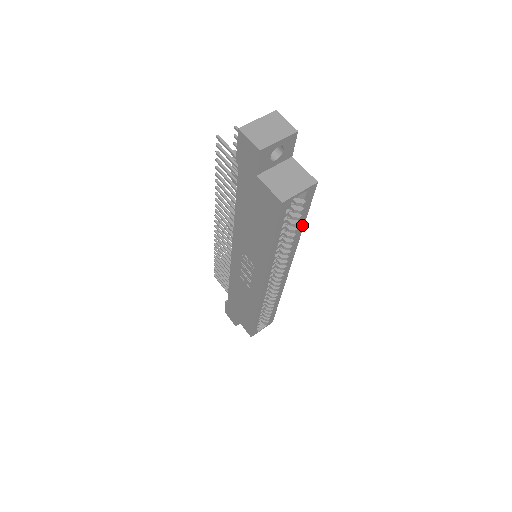
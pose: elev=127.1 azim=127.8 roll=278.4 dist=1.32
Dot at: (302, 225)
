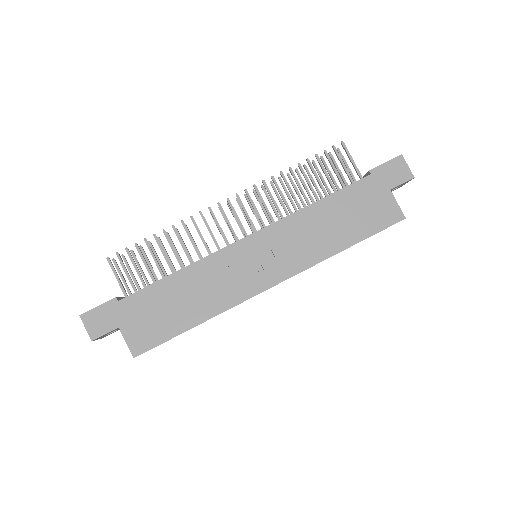
Dot at: occluded
